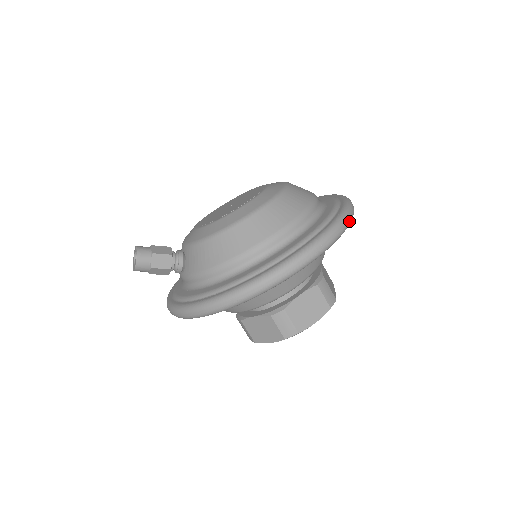
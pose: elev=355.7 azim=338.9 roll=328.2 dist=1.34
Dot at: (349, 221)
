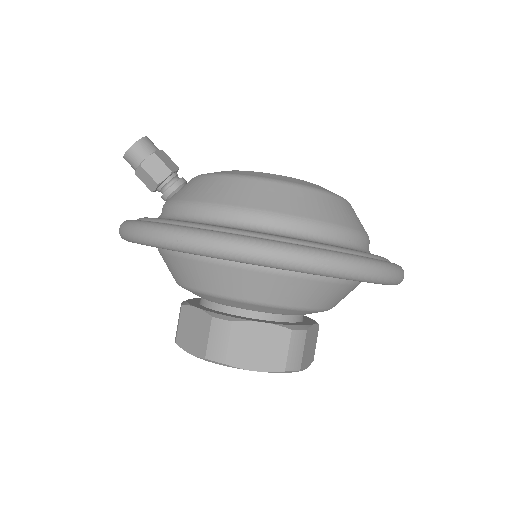
Dot at: (384, 276)
